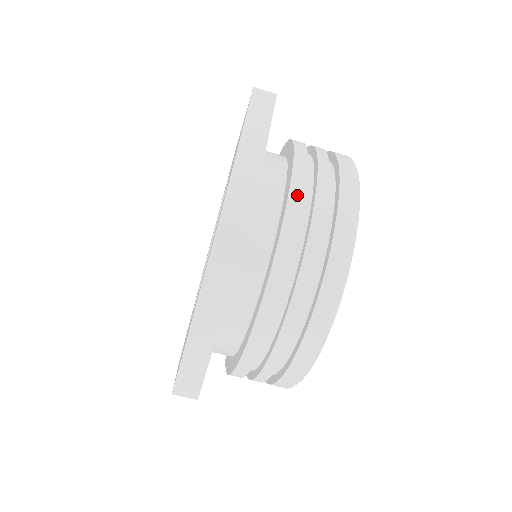
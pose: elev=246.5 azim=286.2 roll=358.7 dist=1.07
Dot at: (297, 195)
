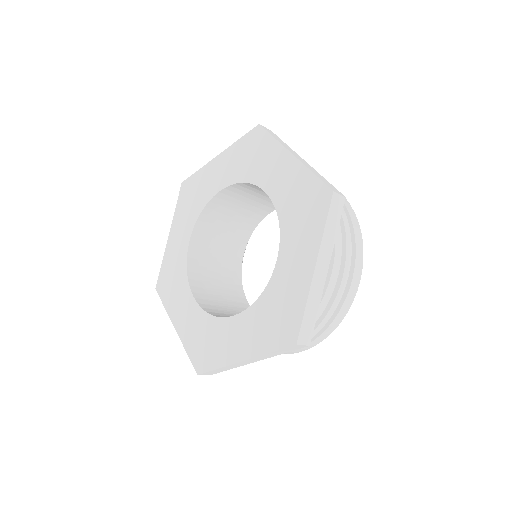
Dot at: (330, 291)
